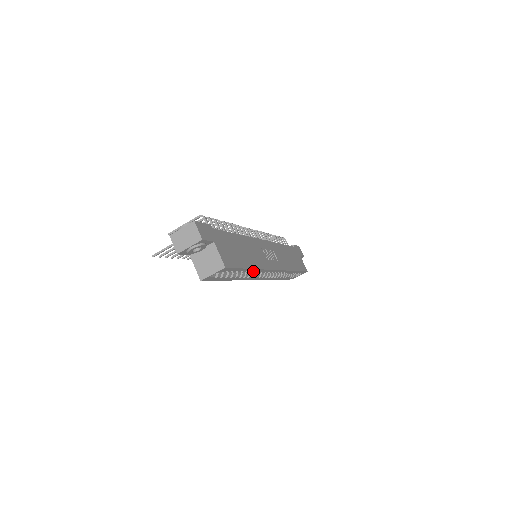
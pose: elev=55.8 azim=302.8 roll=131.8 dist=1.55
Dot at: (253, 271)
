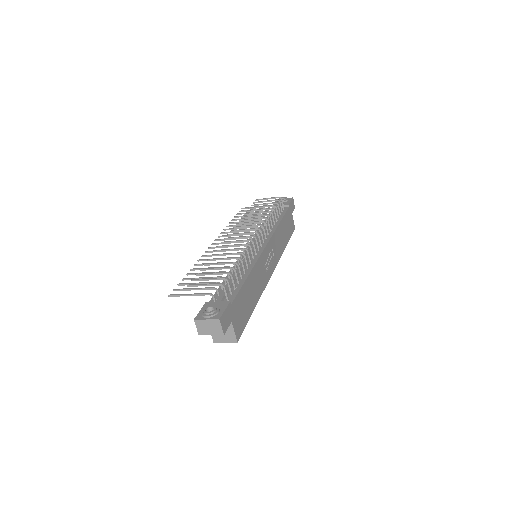
Dot at: occluded
